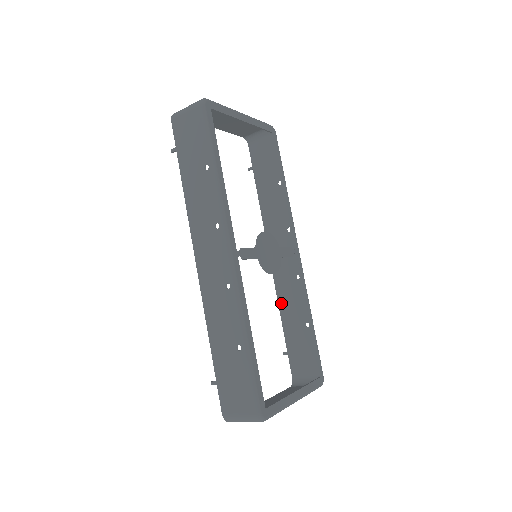
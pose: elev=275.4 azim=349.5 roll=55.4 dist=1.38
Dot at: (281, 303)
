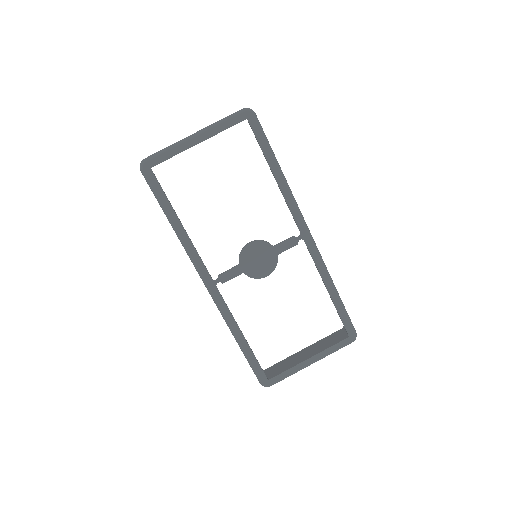
Dot at: occluded
